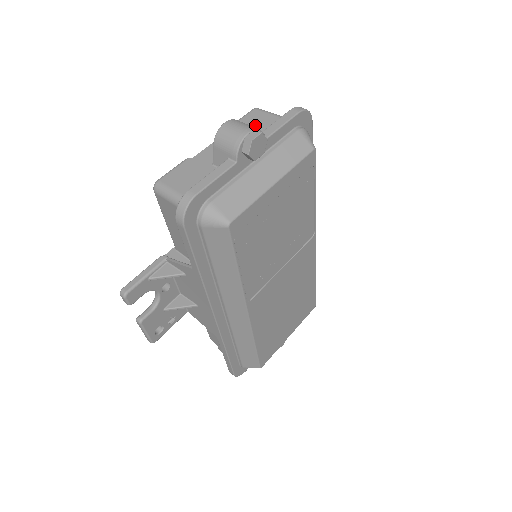
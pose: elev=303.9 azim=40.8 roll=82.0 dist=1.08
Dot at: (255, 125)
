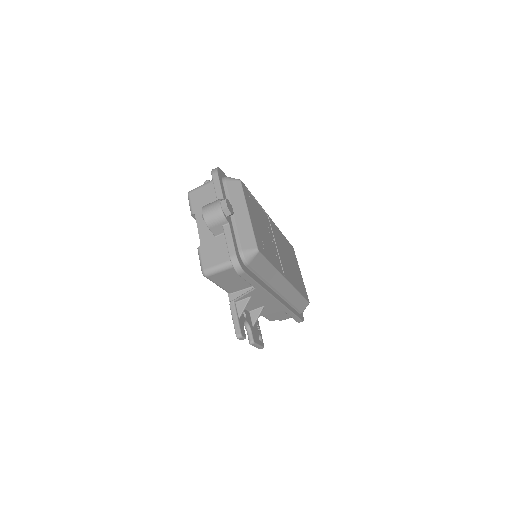
Dot at: (203, 200)
